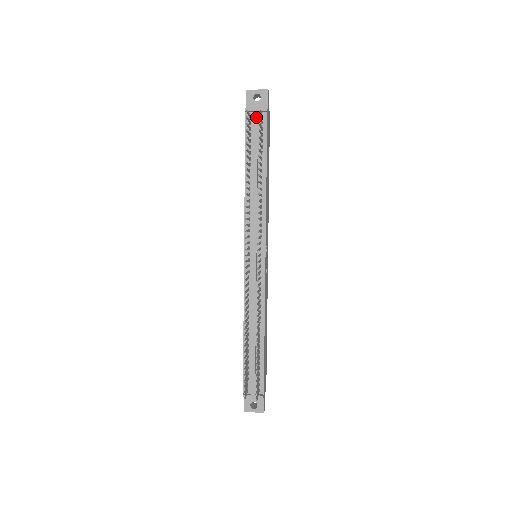
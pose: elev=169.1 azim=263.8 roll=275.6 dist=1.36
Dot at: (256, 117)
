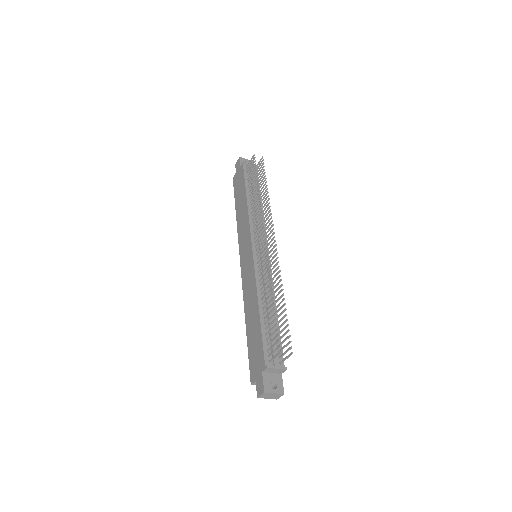
Dot at: occluded
